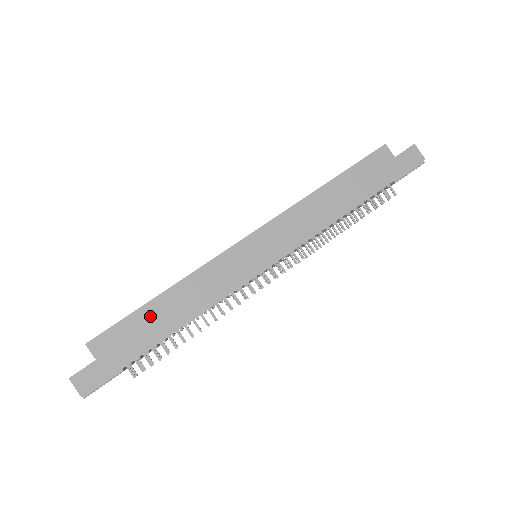
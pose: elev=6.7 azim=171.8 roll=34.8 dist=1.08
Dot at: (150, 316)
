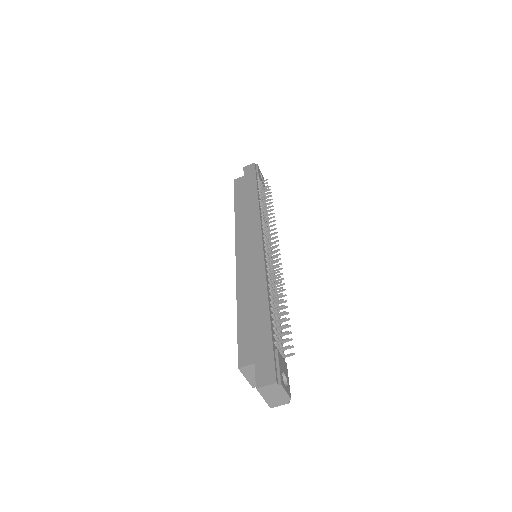
Dot at: (247, 318)
